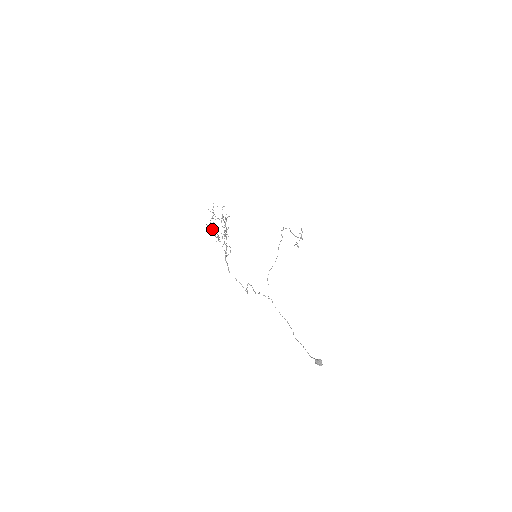
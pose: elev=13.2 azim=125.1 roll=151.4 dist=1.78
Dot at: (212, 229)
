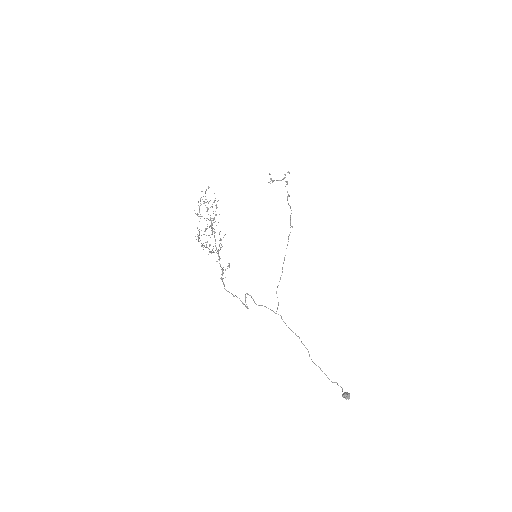
Dot at: occluded
